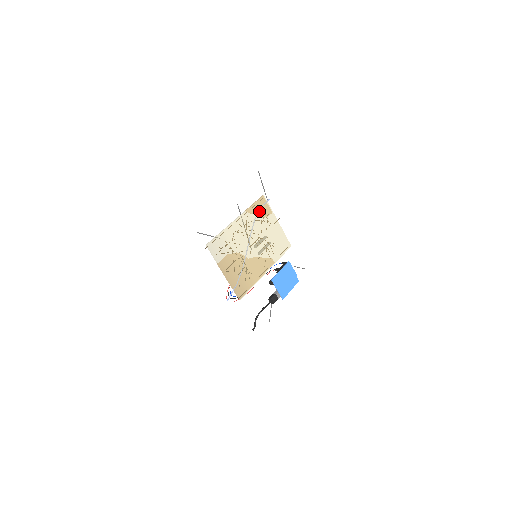
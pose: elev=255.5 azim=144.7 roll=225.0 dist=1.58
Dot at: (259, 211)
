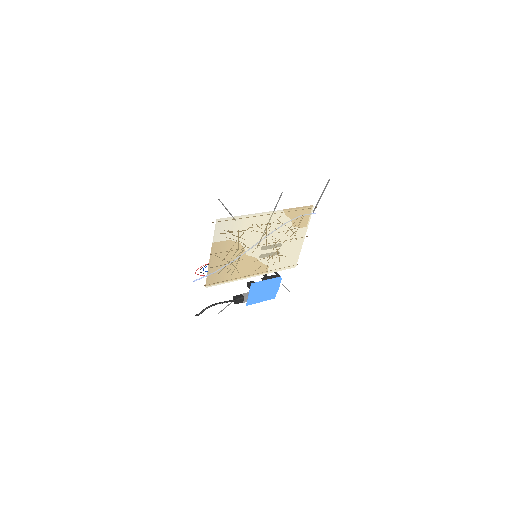
Dot at: (296, 218)
